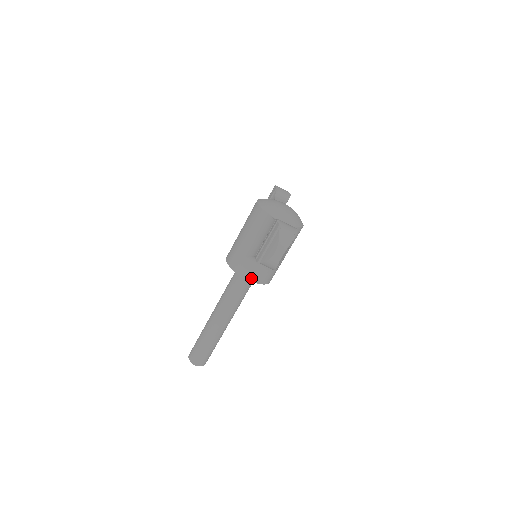
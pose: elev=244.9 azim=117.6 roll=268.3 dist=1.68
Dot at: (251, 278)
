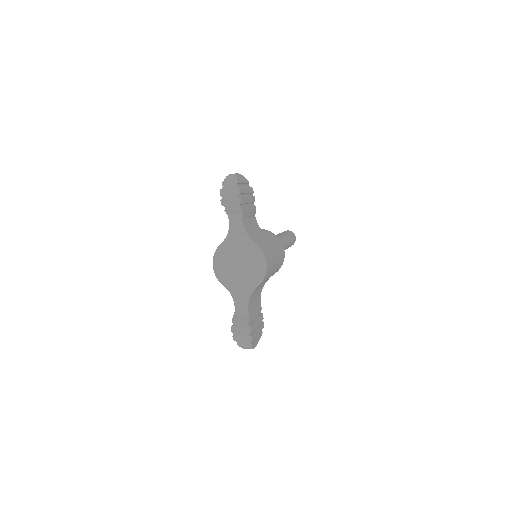
Dot at: occluded
